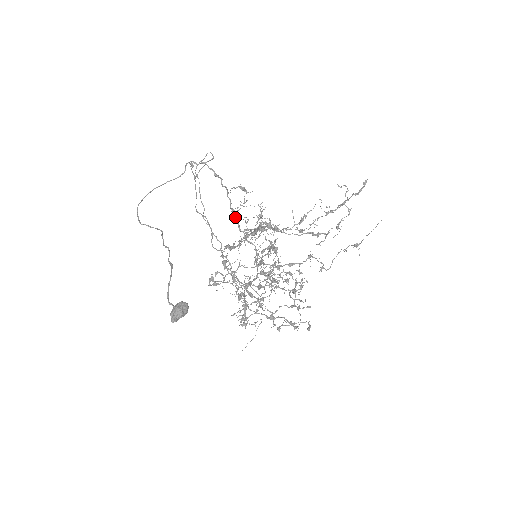
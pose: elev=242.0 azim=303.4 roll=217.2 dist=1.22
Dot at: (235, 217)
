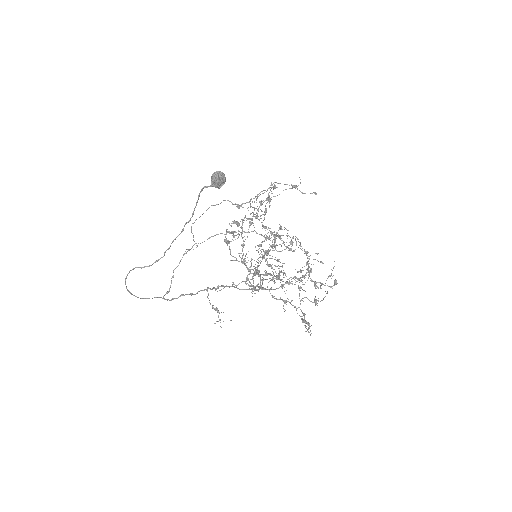
Dot at: (221, 285)
